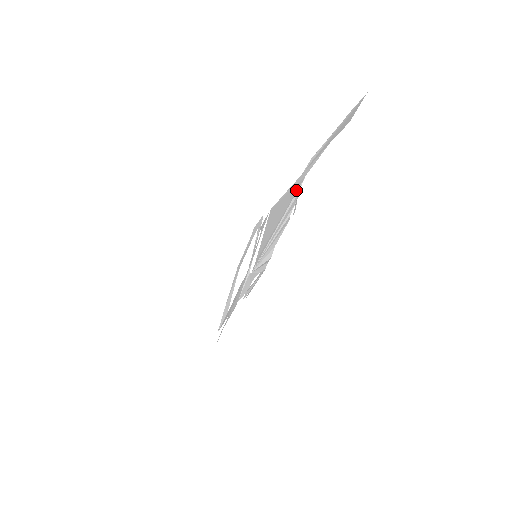
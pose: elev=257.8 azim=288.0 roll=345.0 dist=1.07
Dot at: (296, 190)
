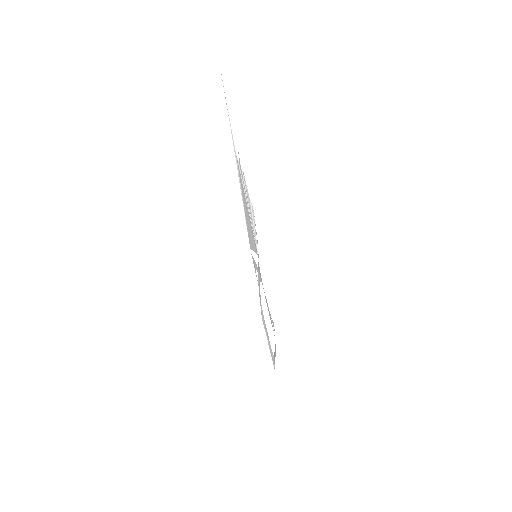
Dot at: (239, 169)
